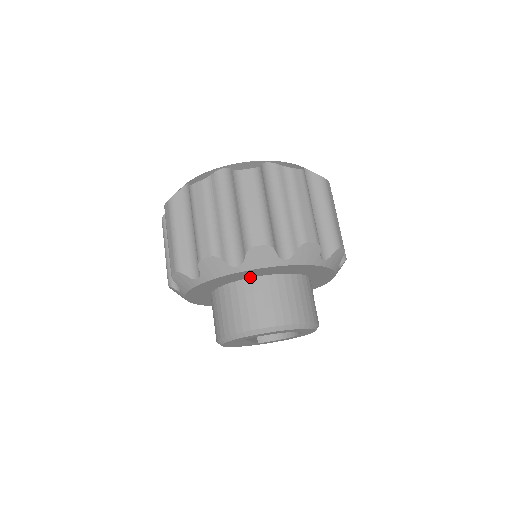
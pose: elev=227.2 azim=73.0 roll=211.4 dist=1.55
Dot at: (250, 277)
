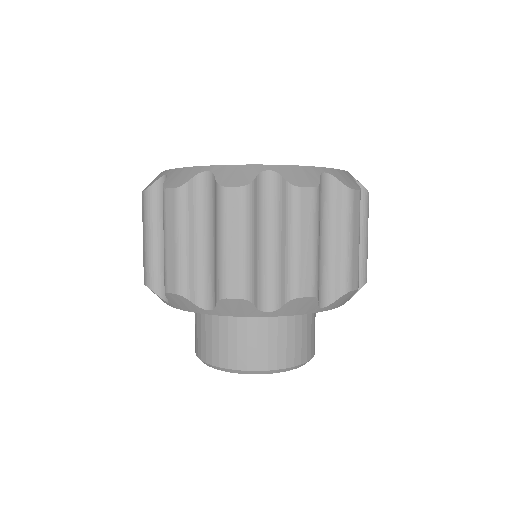
Dot at: occluded
